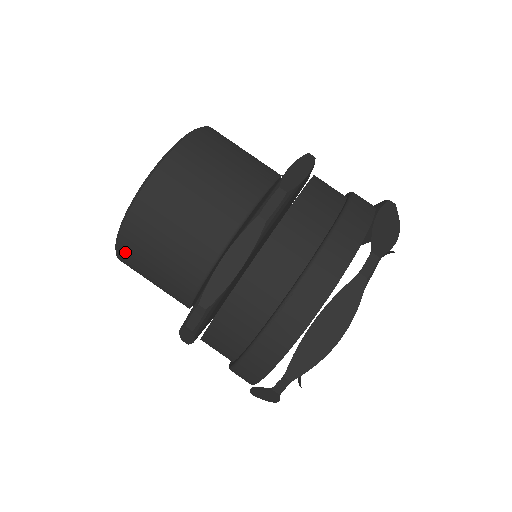
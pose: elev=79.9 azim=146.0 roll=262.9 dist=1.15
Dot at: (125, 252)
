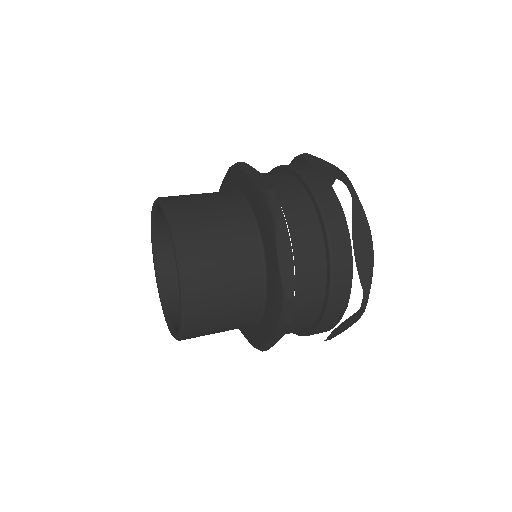
Dot at: (194, 324)
